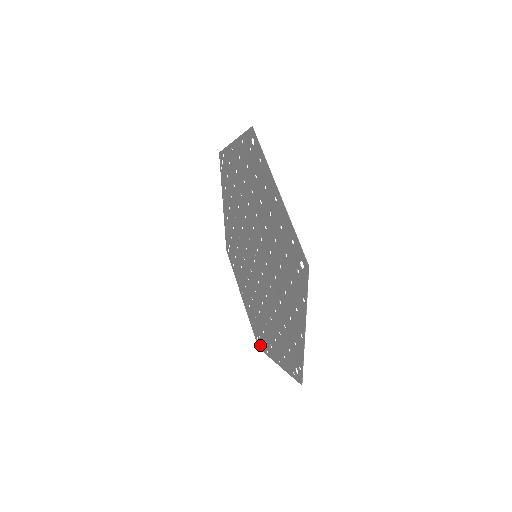
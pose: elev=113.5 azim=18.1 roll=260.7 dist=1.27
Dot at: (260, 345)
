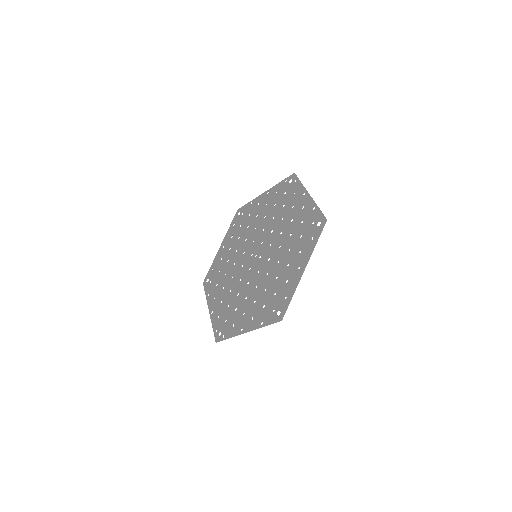
Dot at: (206, 285)
